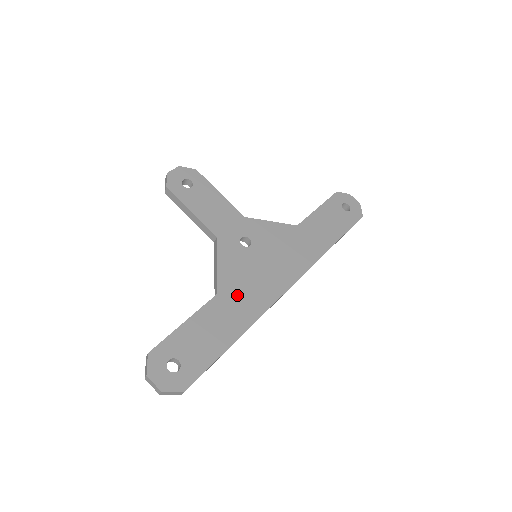
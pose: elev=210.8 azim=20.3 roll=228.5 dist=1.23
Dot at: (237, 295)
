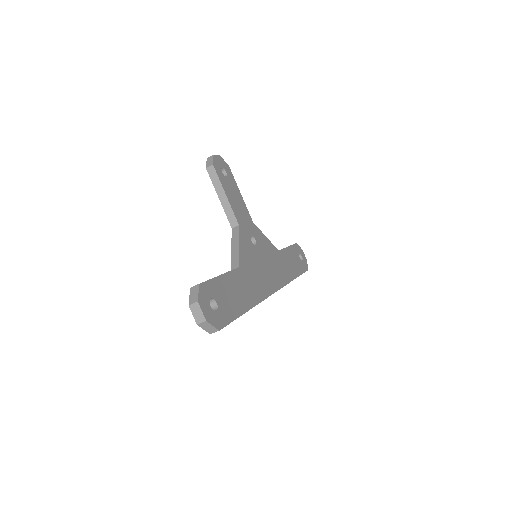
Dot at: (249, 276)
